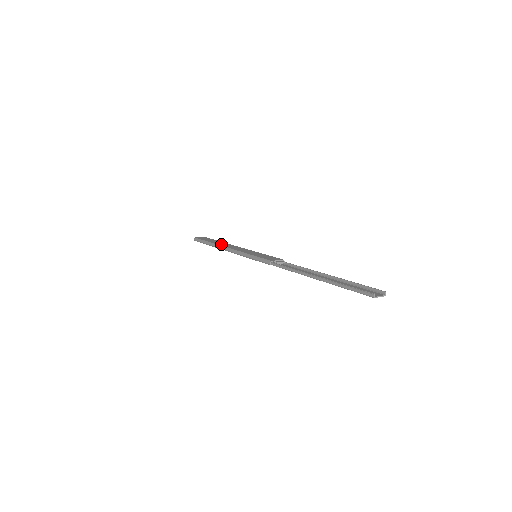
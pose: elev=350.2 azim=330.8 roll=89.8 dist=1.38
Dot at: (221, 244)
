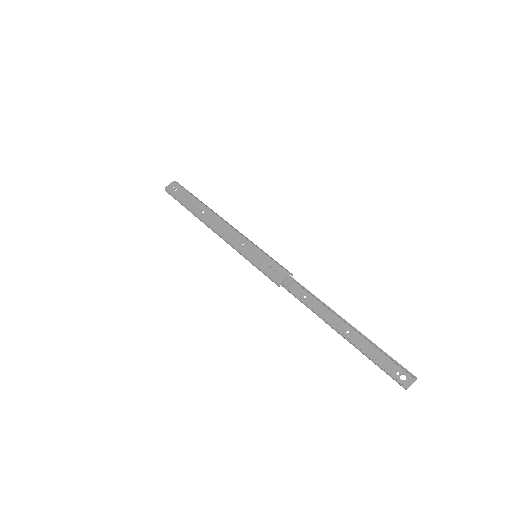
Dot at: (205, 217)
